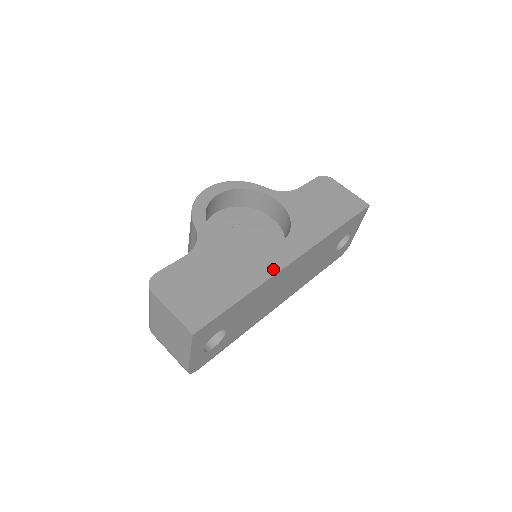
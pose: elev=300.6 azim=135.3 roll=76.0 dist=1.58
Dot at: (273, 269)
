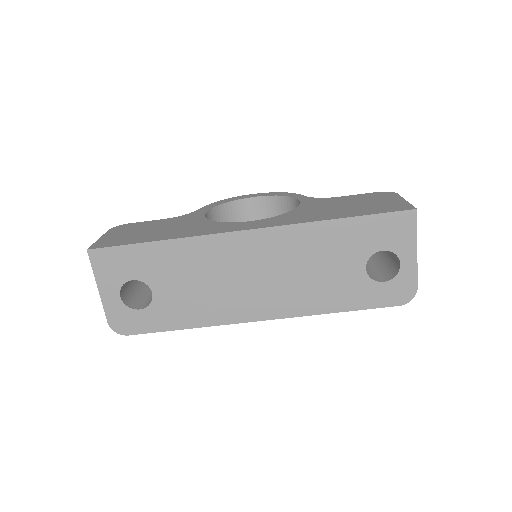
Dot at: (213, 232)
